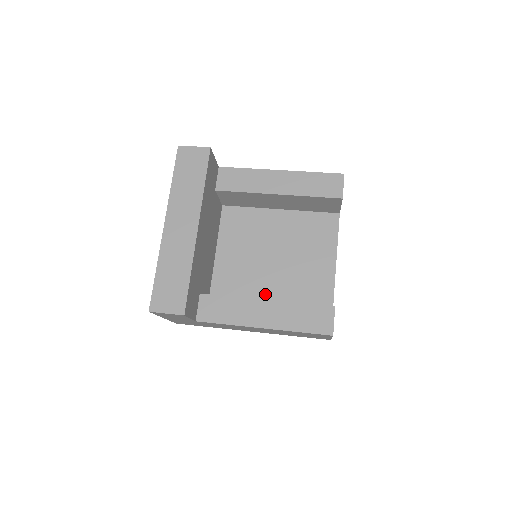
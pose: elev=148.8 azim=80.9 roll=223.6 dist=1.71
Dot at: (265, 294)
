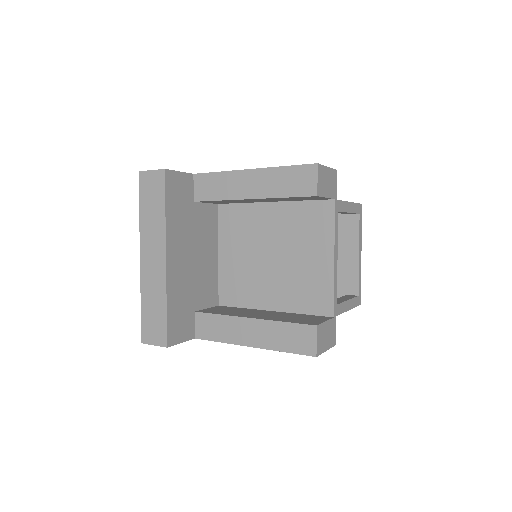
Dot at: (266, 298)
